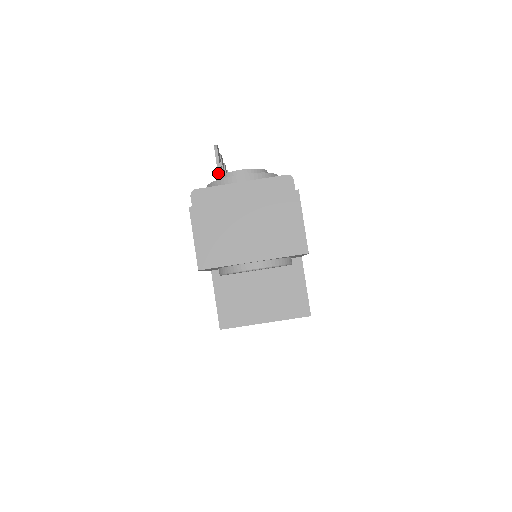
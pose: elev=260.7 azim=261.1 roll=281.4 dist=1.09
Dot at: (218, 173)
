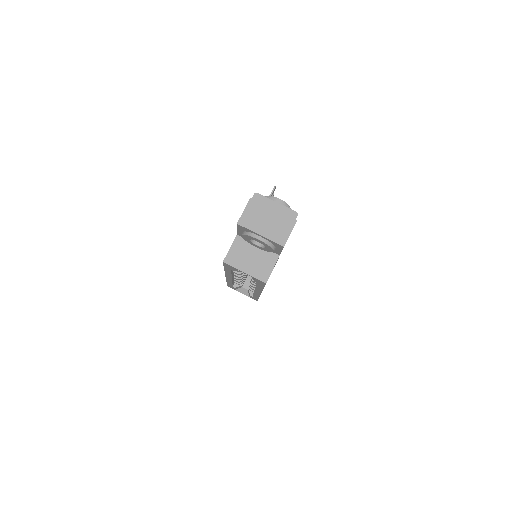
Dot at: occluded
